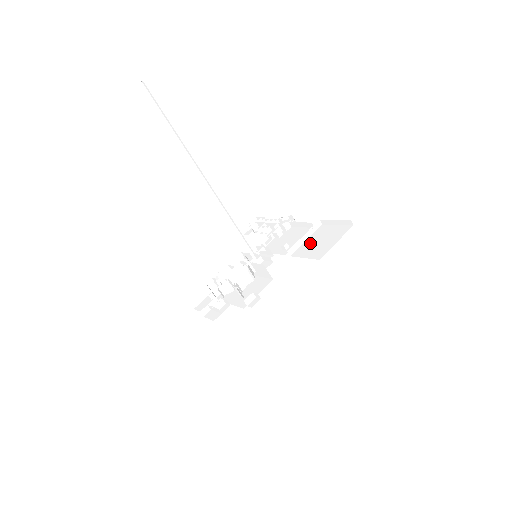
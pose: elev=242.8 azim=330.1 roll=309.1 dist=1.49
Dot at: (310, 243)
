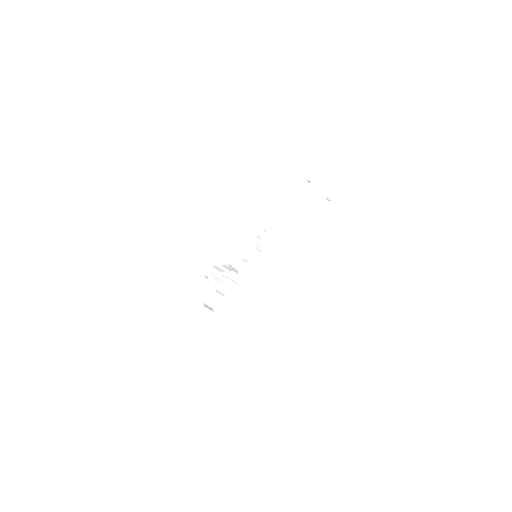
Dot at: (294, 287)
